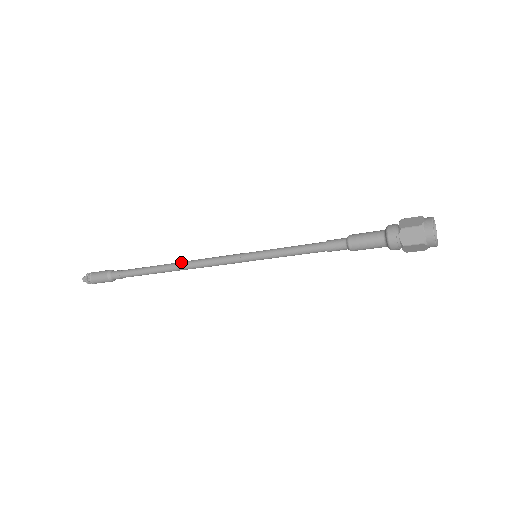
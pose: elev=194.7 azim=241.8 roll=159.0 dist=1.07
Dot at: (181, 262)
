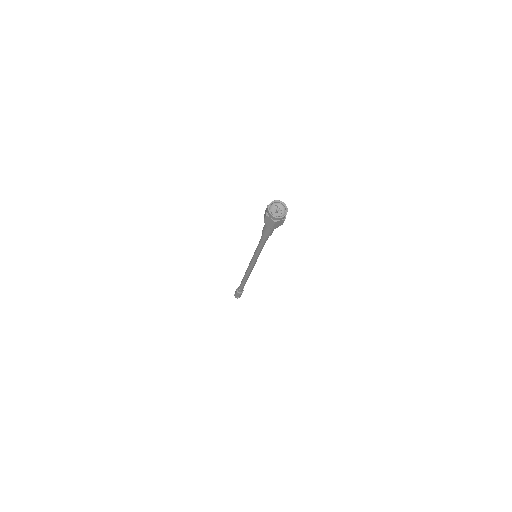
Dot at: occluded
